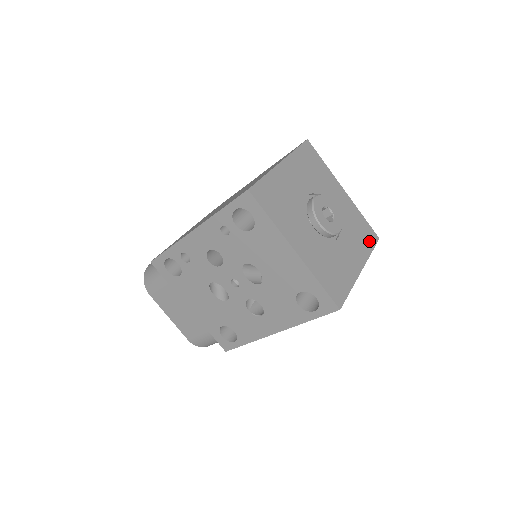
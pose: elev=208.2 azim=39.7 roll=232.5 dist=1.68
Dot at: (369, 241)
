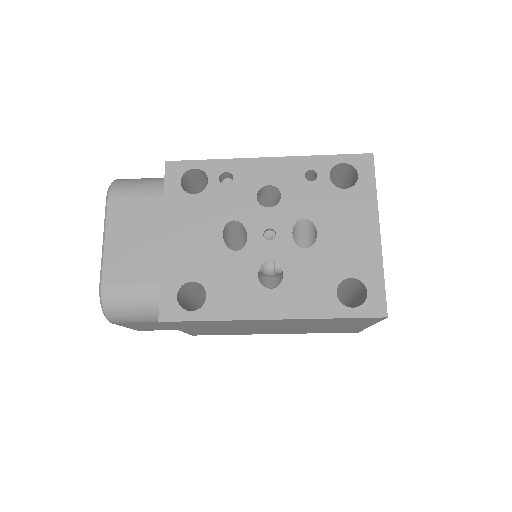
Dot at: occluded
